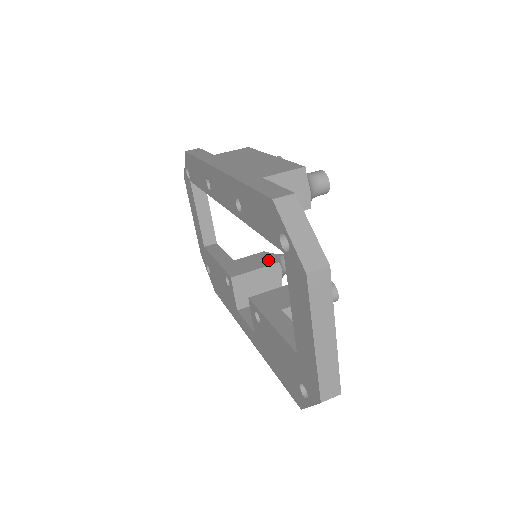
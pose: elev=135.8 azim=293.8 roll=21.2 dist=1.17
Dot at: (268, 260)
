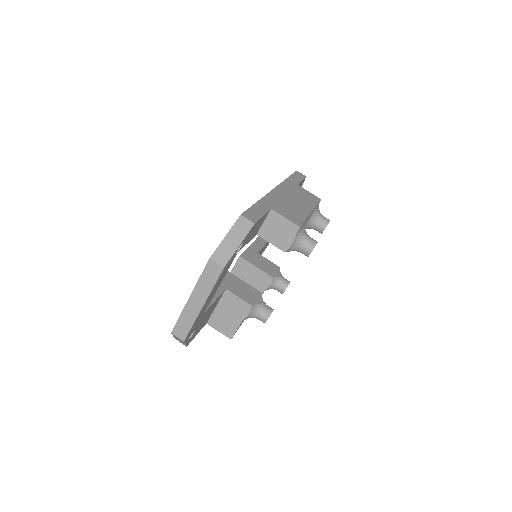
Dot at: (271, 271)
